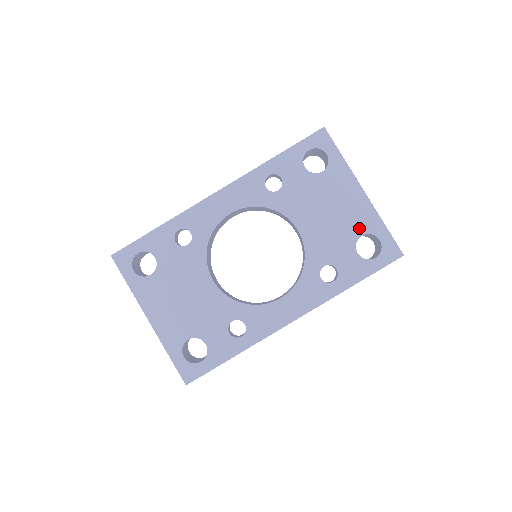
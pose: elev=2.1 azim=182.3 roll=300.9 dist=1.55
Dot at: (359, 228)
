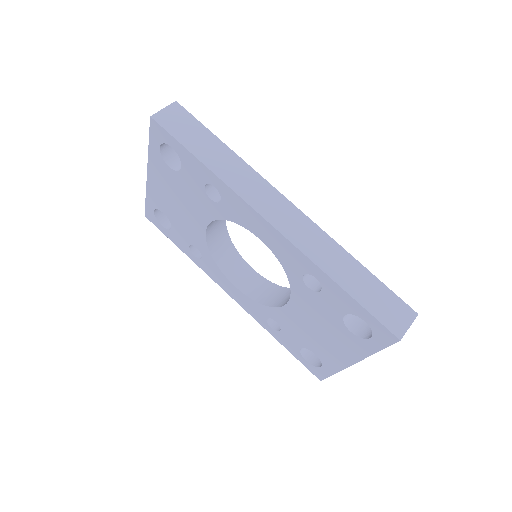
Dot at: (320, 354)
